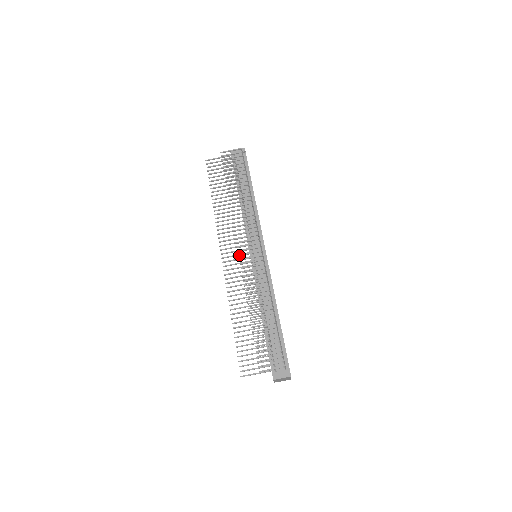
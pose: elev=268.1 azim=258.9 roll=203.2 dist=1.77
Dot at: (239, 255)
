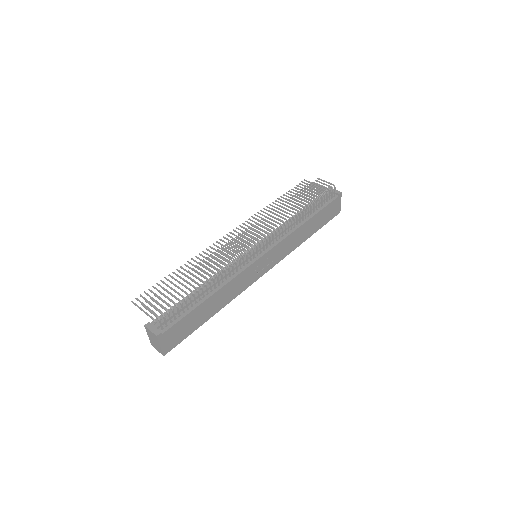
Dot at: (239, 234)
